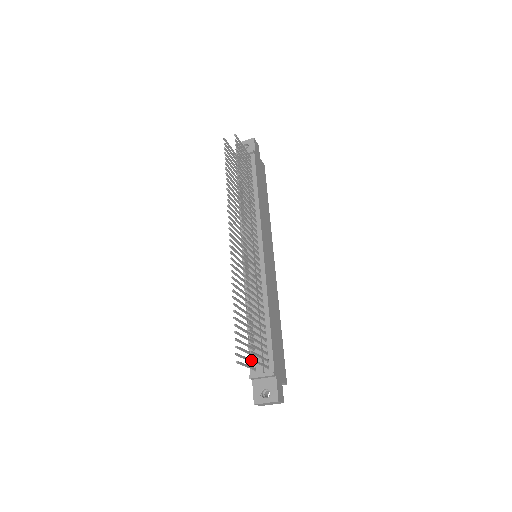
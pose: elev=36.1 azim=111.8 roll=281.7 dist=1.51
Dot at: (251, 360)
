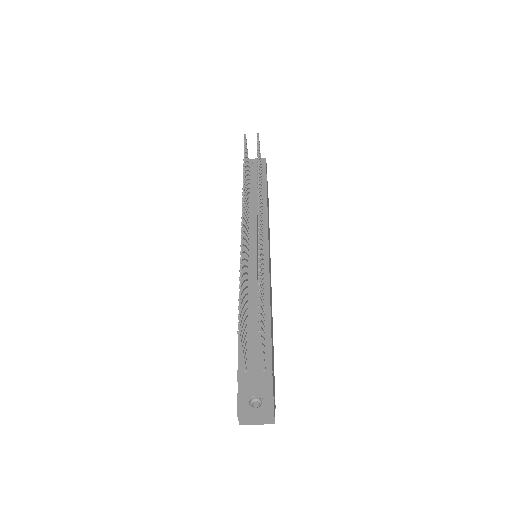
Dot at: (260, 331)
